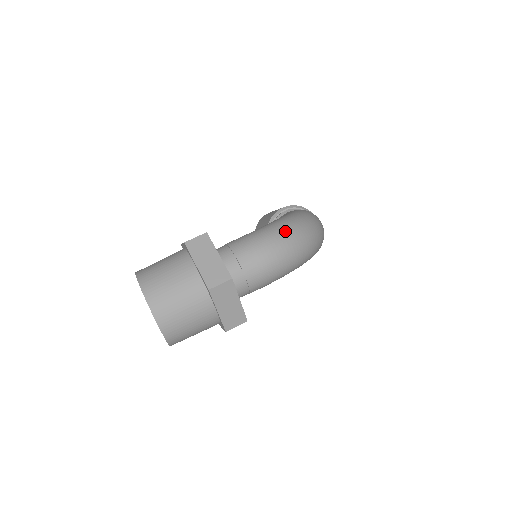
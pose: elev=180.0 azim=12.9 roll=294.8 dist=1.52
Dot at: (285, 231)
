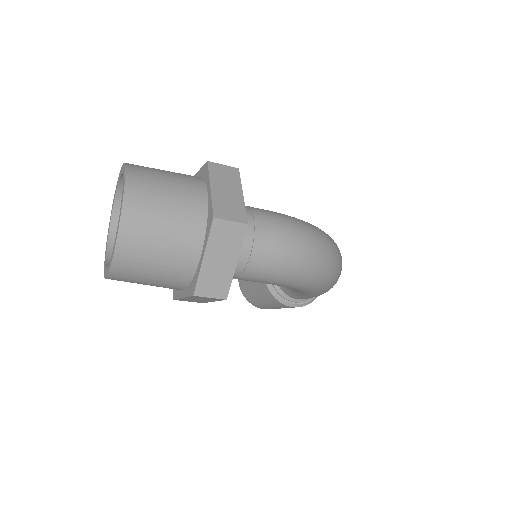
Dot at: (317, 232)
